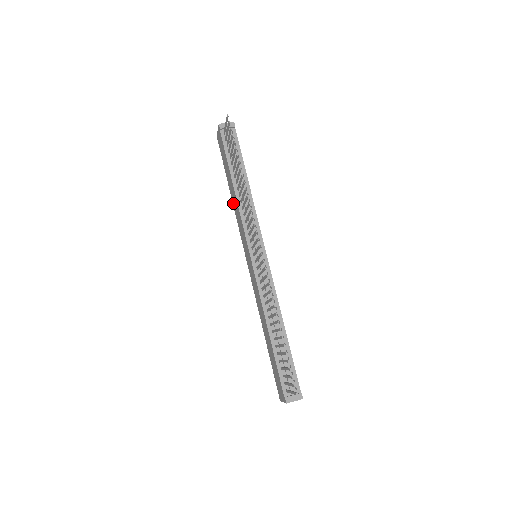
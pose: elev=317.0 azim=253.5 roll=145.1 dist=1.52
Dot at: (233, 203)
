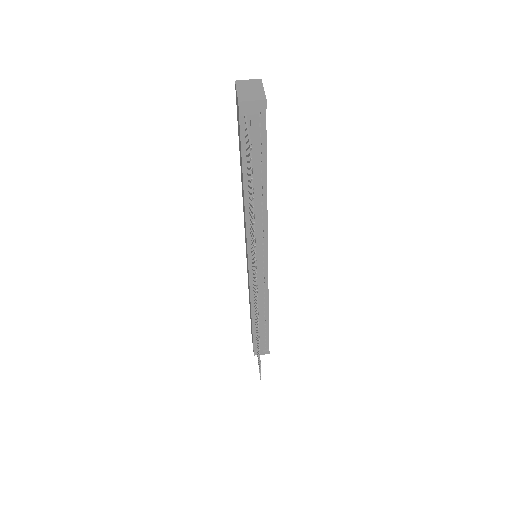
Dot at: occluded
